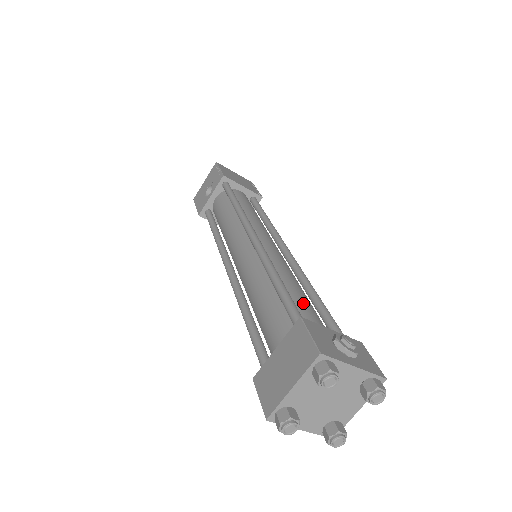
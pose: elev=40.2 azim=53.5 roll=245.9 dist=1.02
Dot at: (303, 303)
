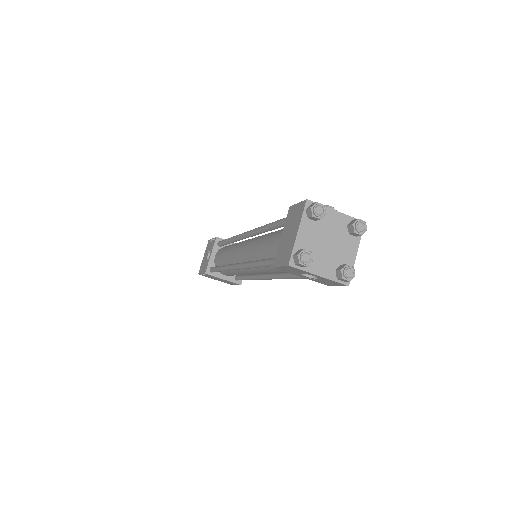
Dot at: occluded
